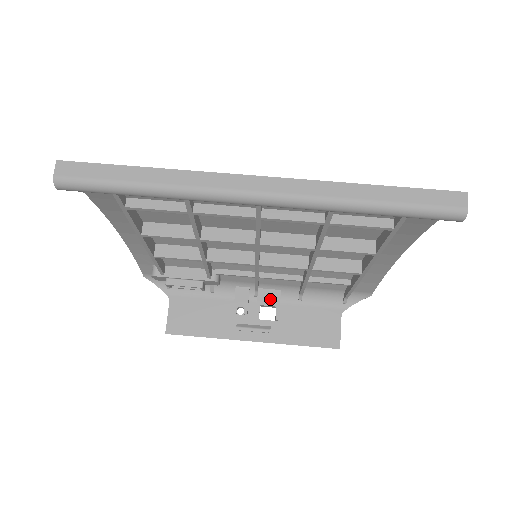
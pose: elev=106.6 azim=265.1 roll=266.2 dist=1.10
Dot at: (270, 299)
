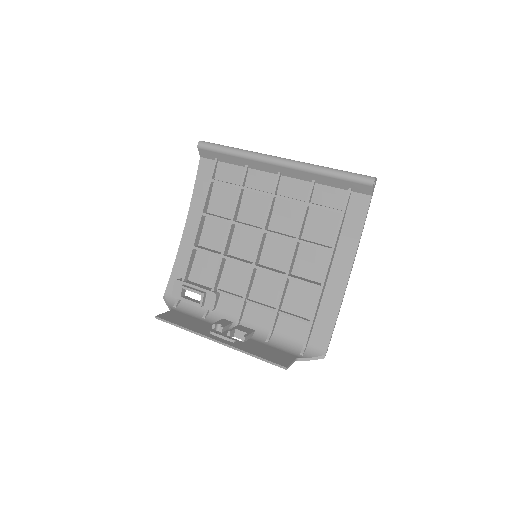
Dot at: (245, 330)
